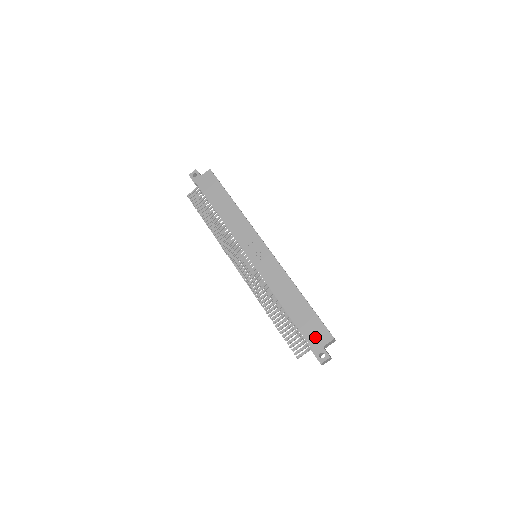
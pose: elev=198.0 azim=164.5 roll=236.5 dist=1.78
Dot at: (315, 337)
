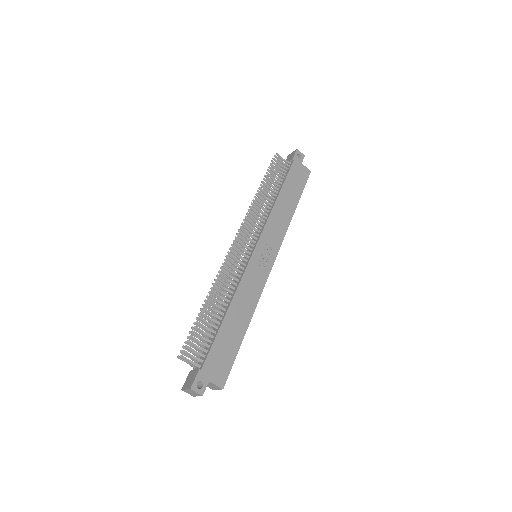
Dot at: (215, 366)
